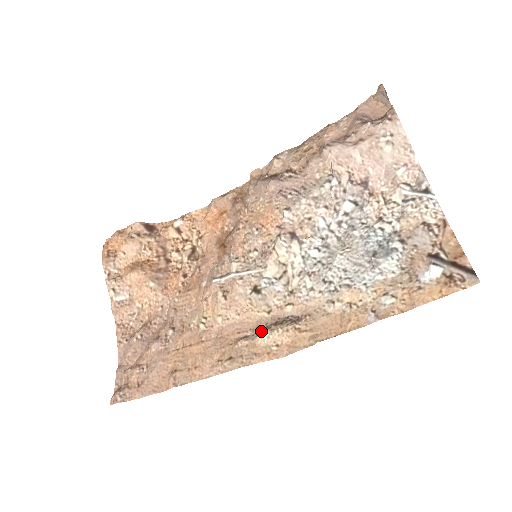
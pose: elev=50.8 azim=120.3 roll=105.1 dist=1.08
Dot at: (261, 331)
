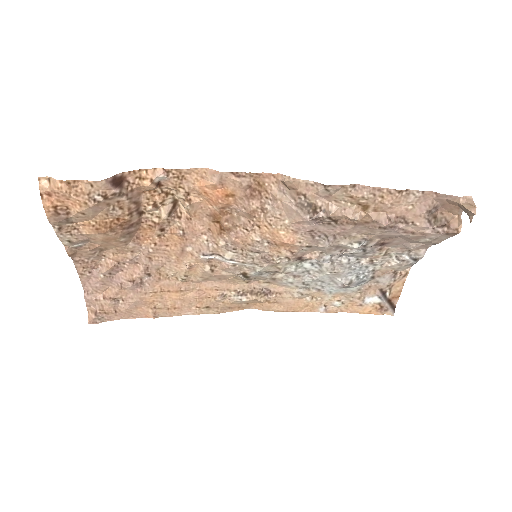
Dot at: (238, 296)
